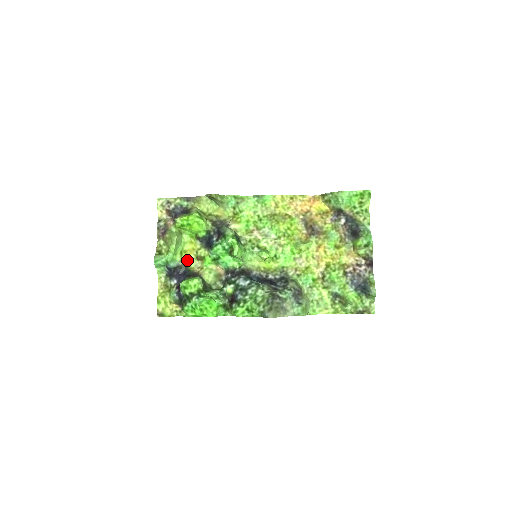
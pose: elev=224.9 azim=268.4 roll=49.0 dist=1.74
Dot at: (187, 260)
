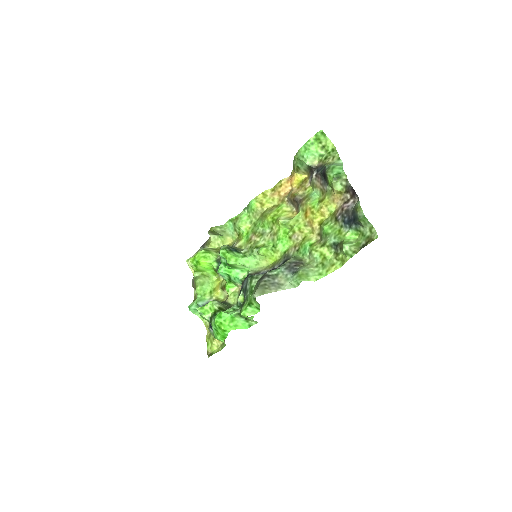
Dot at: (216, 295)
